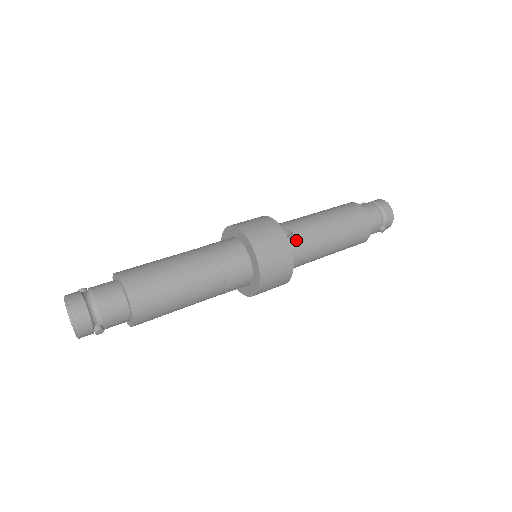
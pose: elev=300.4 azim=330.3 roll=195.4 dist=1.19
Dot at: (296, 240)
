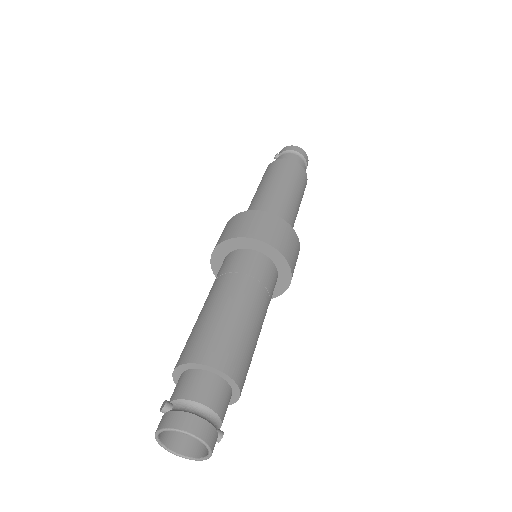
Dot at: occluded
